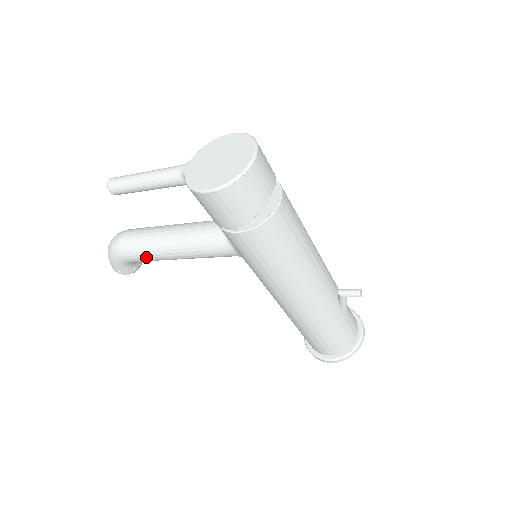
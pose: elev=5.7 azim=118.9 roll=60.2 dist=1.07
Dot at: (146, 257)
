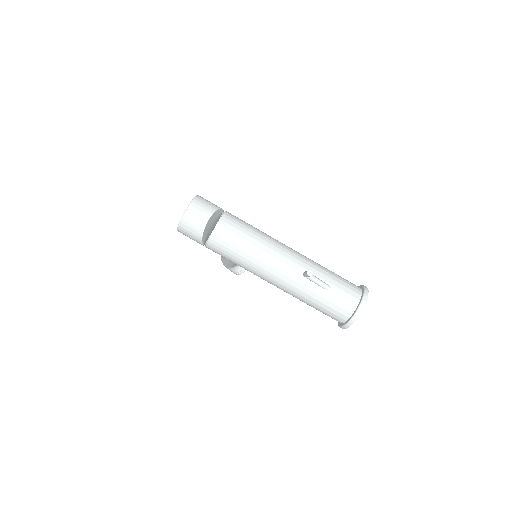
Dot at: (227, 264)
